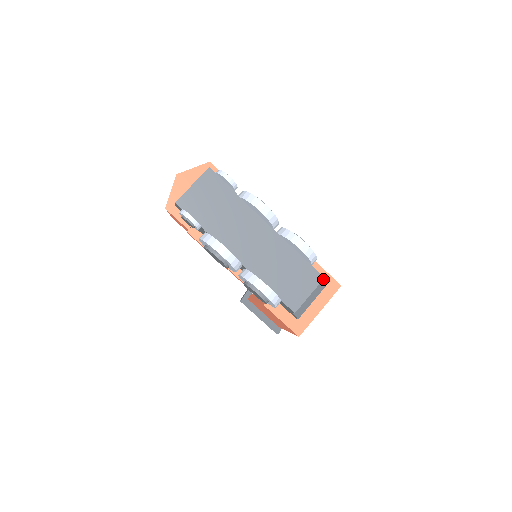
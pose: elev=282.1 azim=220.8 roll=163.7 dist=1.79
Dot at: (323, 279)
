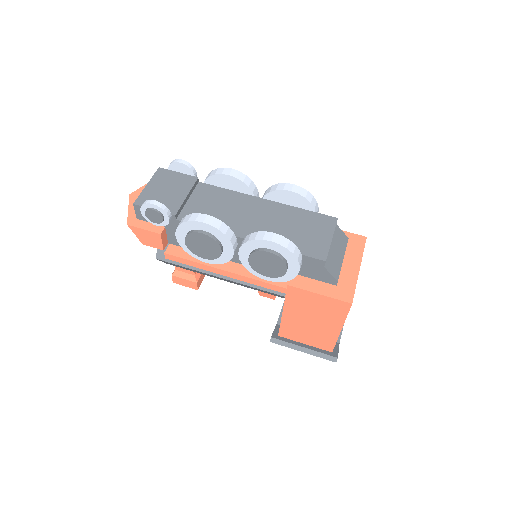
Dot at: occluded
